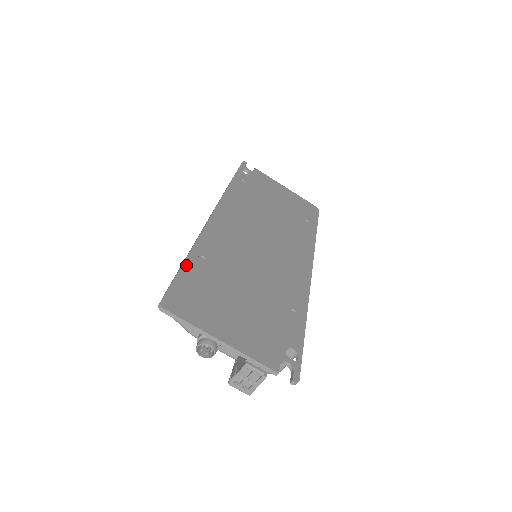
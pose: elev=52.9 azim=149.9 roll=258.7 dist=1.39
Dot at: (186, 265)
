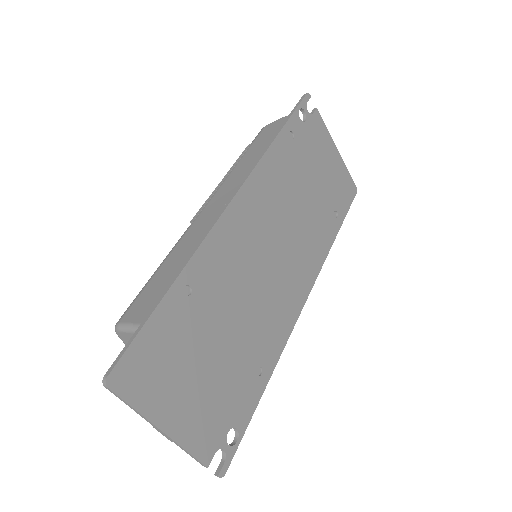
Dot at: (163, 305)
